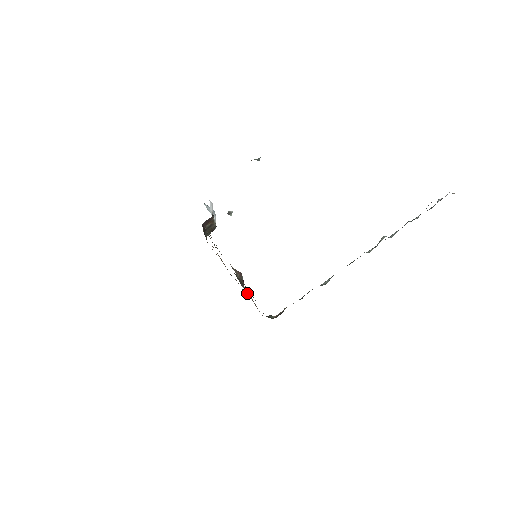
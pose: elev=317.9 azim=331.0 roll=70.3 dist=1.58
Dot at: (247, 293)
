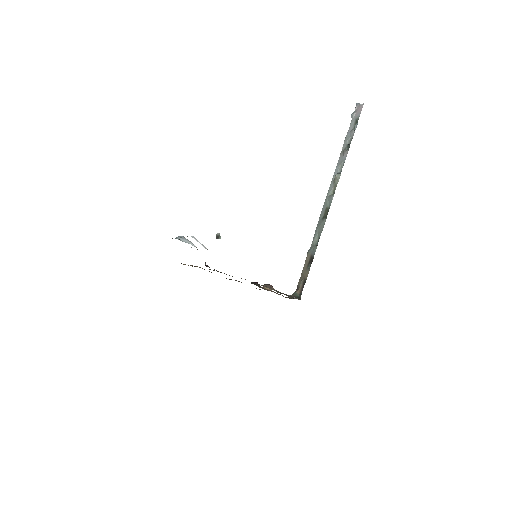
Dot at: occluded
